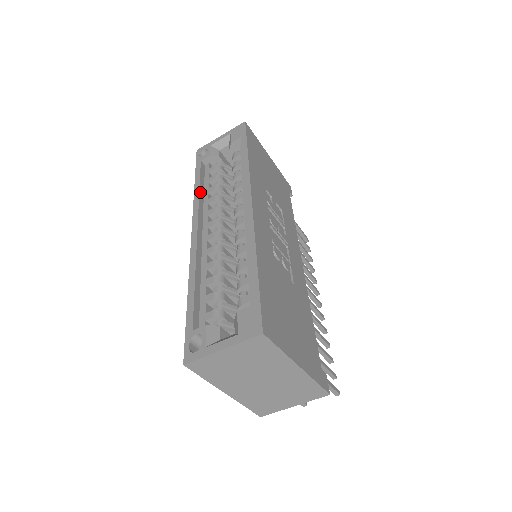
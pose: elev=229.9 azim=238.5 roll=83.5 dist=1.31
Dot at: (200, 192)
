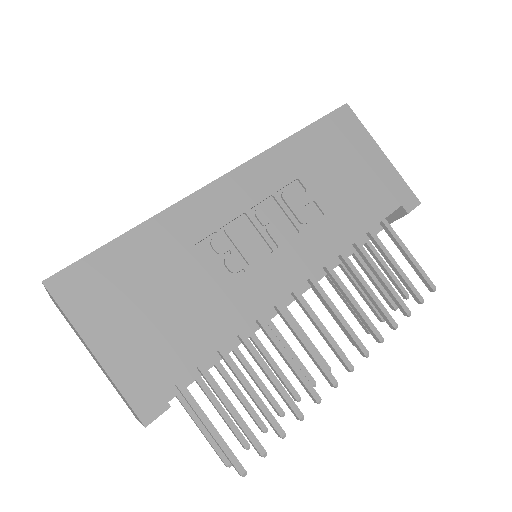
Dot at: occluded
